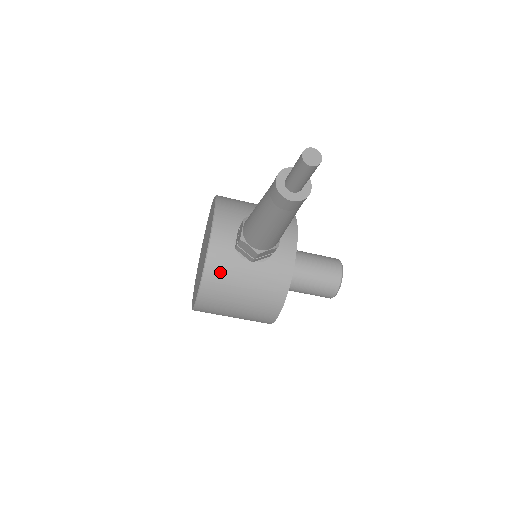
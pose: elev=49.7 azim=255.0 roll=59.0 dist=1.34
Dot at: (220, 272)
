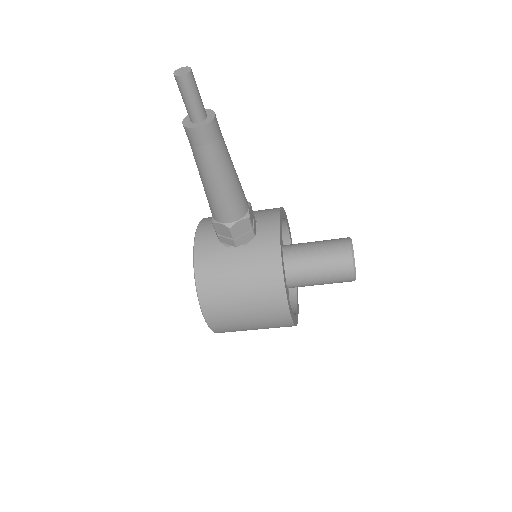
Dot at: (209, 266)
